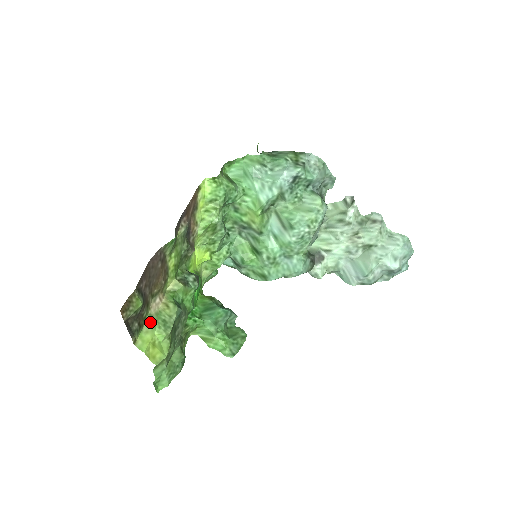
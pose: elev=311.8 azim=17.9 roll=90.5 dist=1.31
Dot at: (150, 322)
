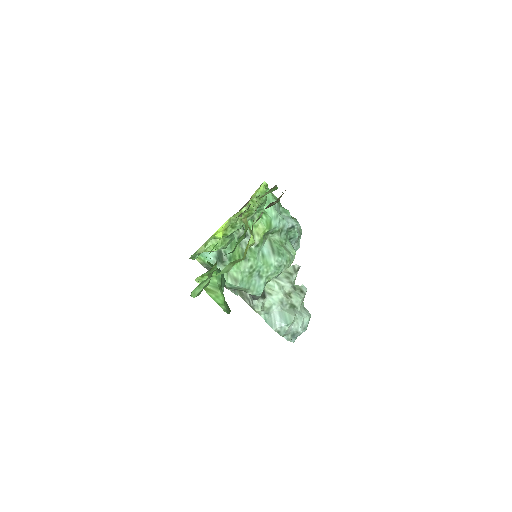
Dot at: occluded
